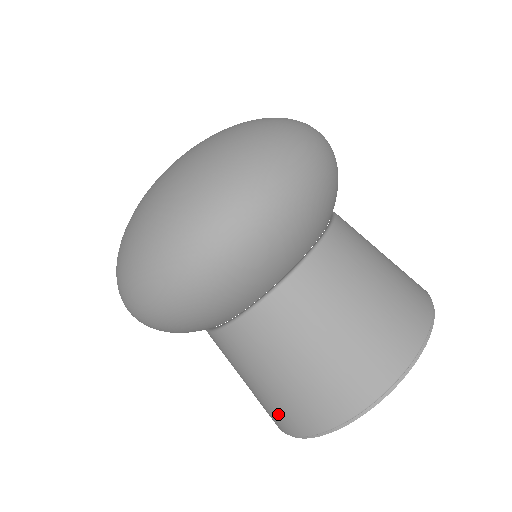
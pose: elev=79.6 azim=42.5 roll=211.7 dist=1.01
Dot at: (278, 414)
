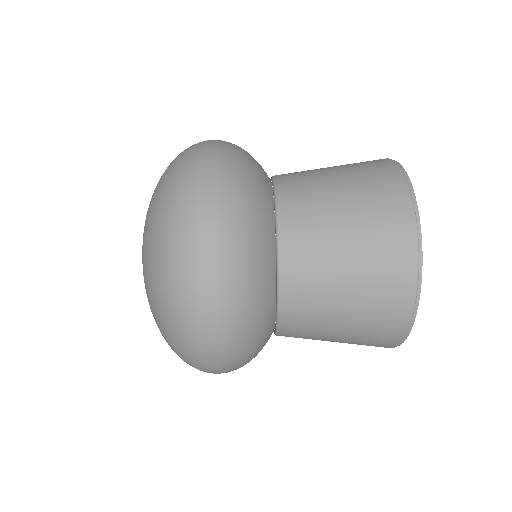
Dot at: (379, 328)
